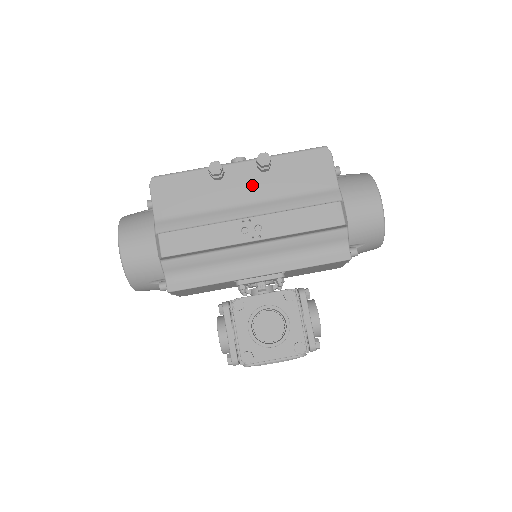
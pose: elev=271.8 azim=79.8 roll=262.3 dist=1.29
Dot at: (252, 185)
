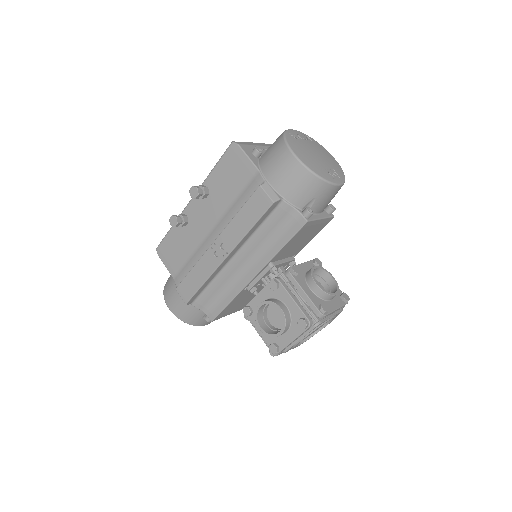
Dot at: (206, 213)
